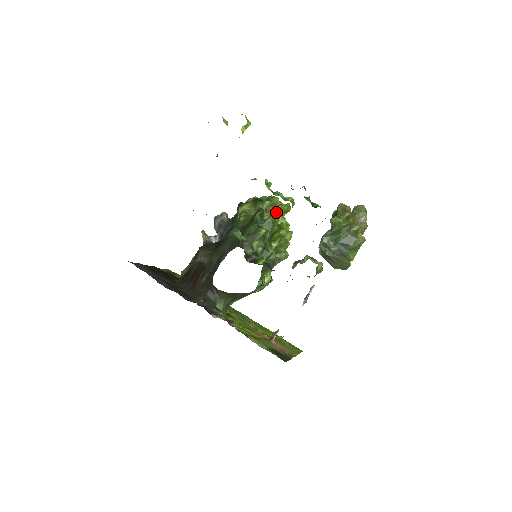
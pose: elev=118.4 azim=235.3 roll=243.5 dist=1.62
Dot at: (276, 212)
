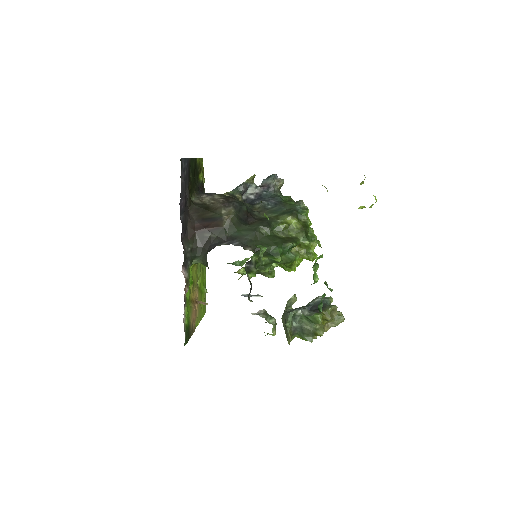
Dot at: (303, 254)
